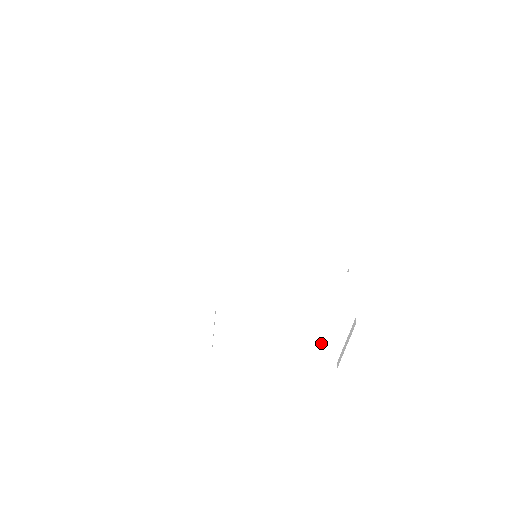
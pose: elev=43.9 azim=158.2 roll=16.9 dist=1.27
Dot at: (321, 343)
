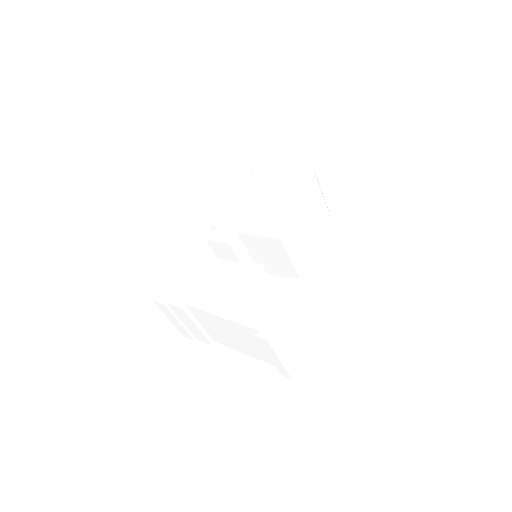
Dot at: (257, 348)
